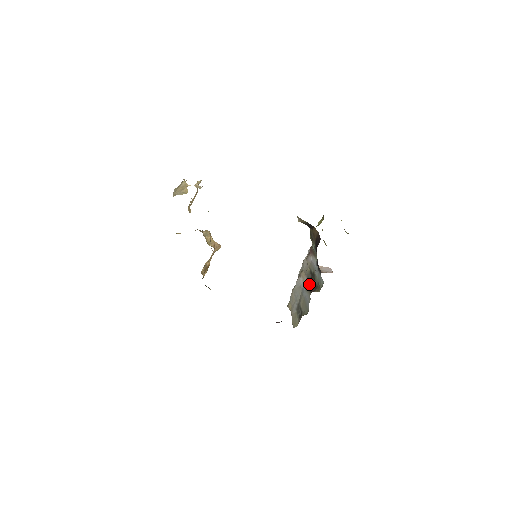
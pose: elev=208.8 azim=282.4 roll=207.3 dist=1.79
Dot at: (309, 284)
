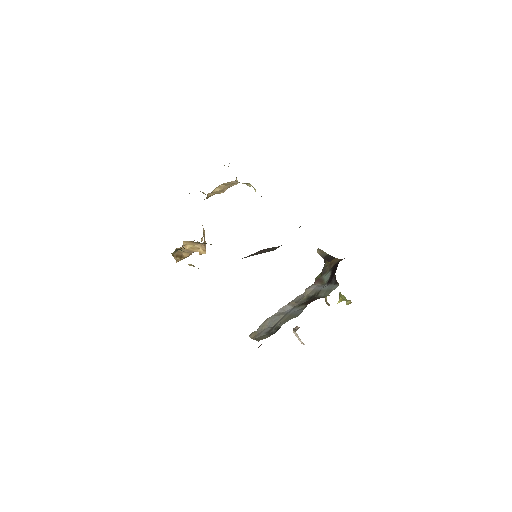
Dot at: occluded
